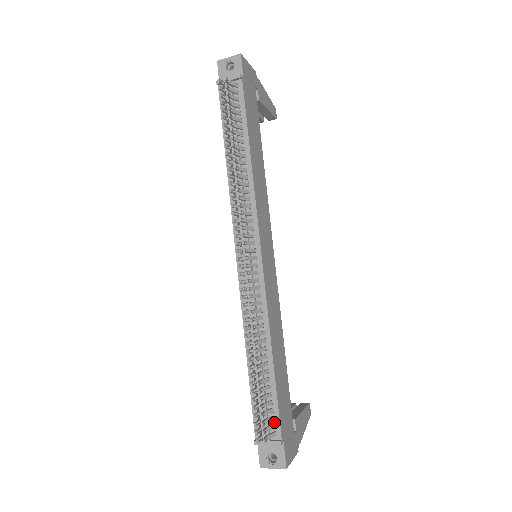
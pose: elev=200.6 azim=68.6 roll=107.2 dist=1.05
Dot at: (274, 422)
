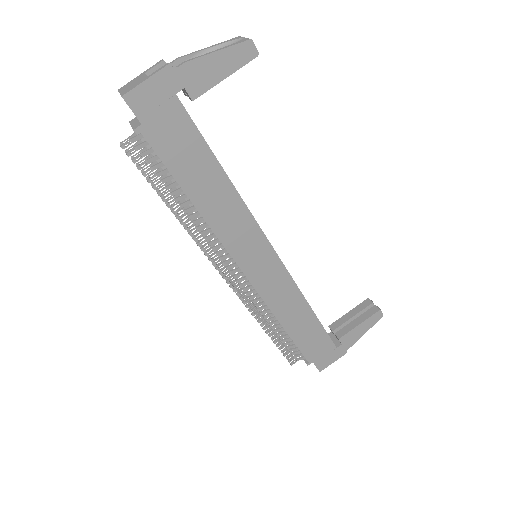
Dot at: (302, 353)
